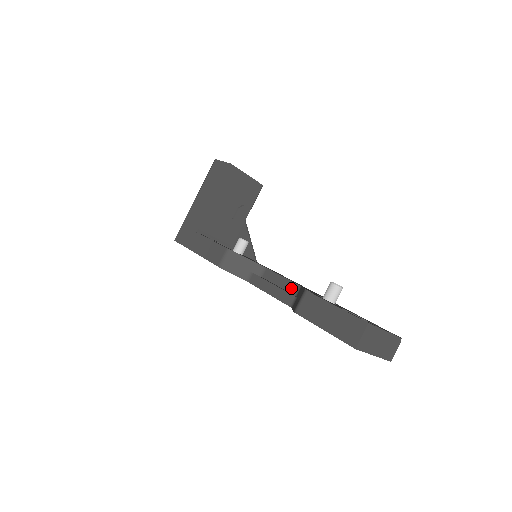
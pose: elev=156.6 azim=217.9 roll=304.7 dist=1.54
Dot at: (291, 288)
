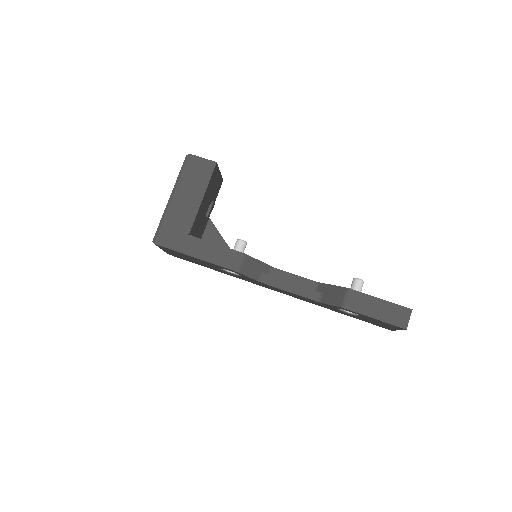
Dot at: (308, 284)
